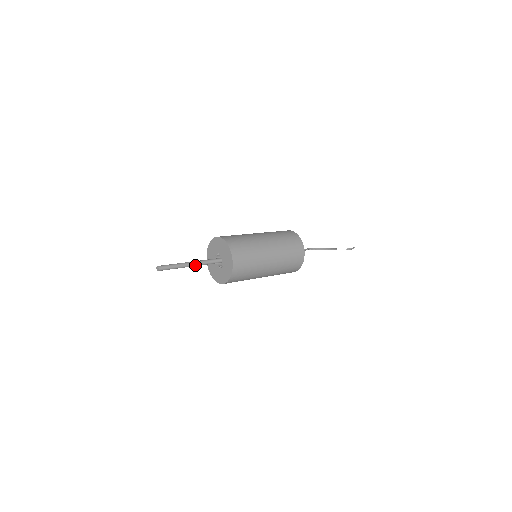
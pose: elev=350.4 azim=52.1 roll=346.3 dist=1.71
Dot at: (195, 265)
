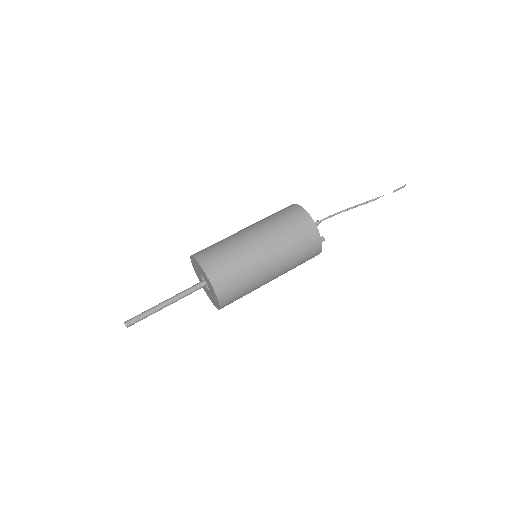
Dot at: (173, 302)
